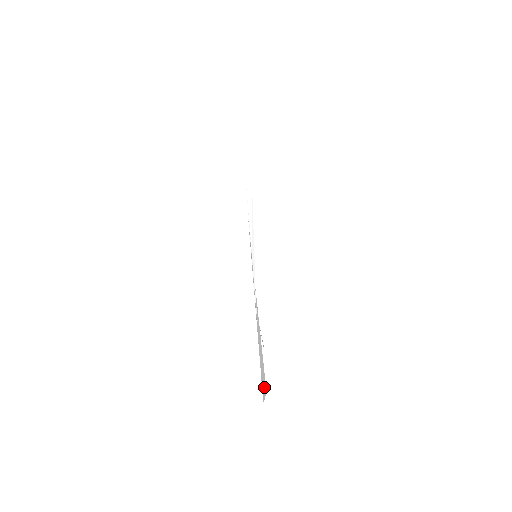
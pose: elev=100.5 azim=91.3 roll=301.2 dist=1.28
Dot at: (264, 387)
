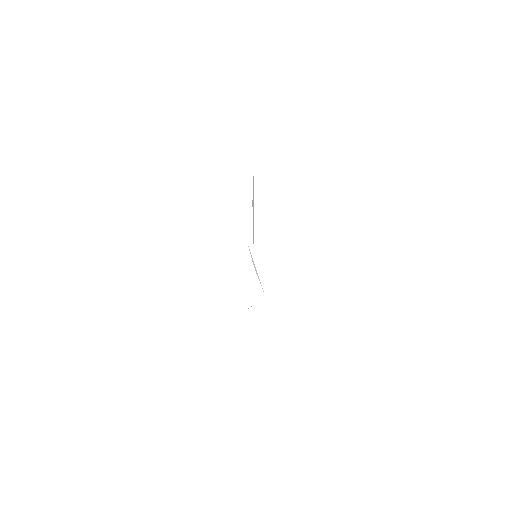
Dot at: occluded
